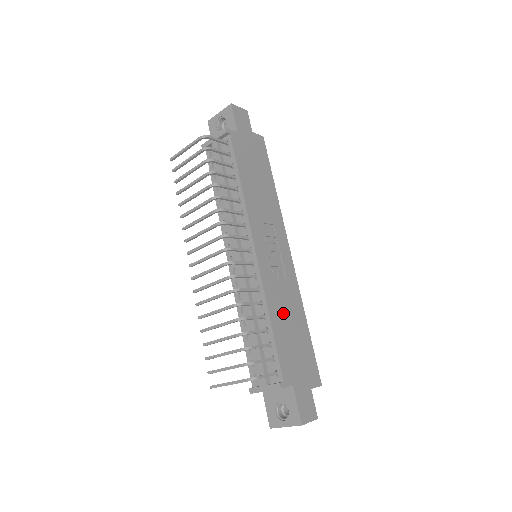
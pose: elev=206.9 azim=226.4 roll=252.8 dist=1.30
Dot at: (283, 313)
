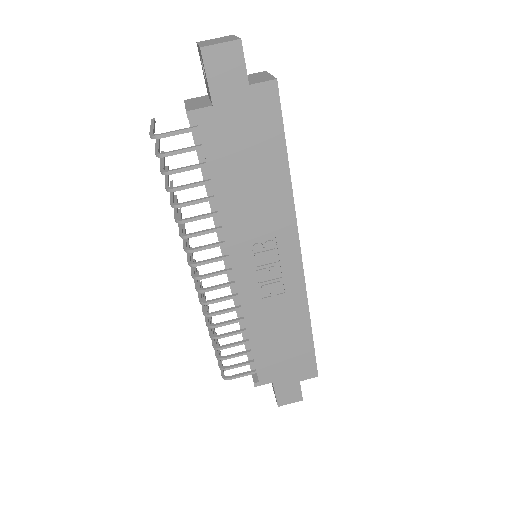
Dot at: (271, 327)
